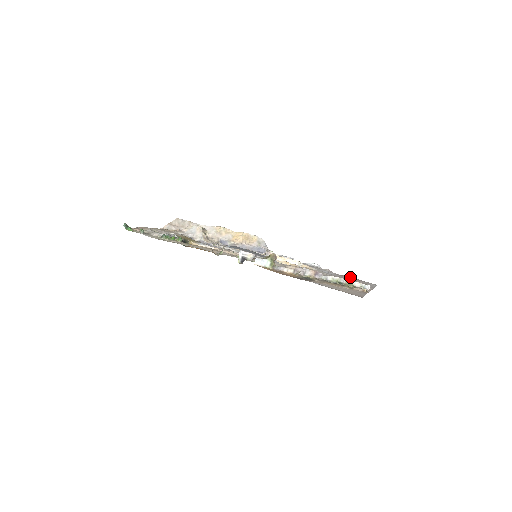
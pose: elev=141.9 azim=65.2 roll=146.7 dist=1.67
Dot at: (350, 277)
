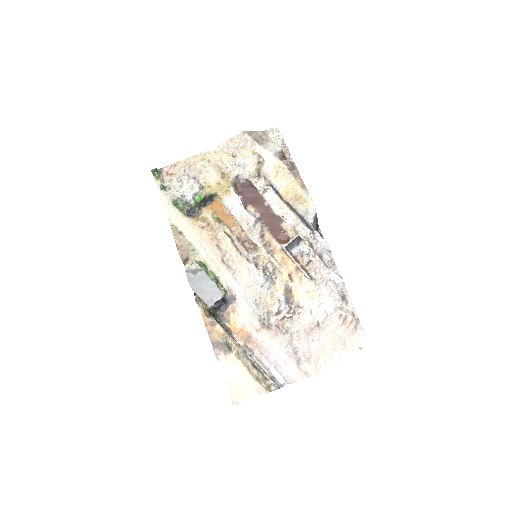
Dot at: (354, 323)
